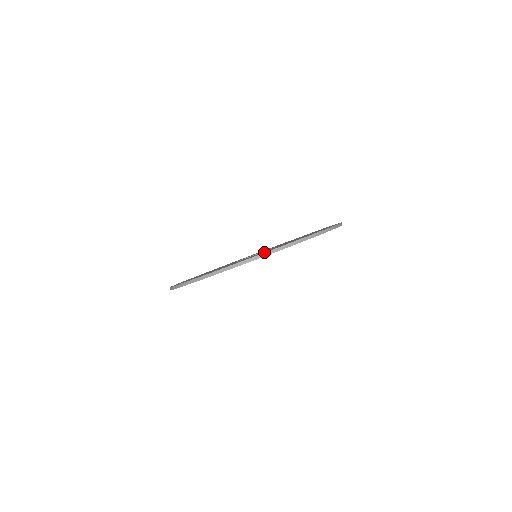
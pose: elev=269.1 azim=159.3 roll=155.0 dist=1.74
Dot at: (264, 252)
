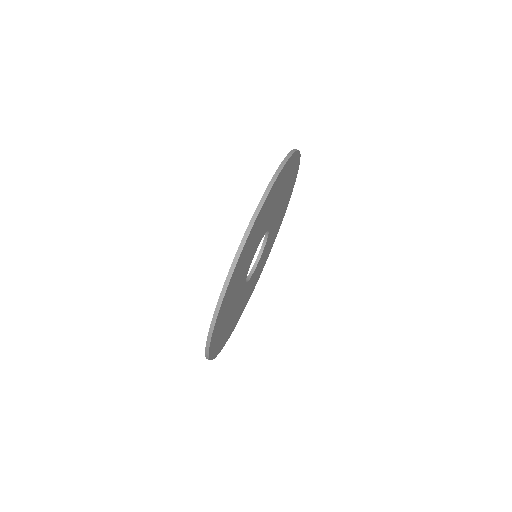
Dot at: occluded
